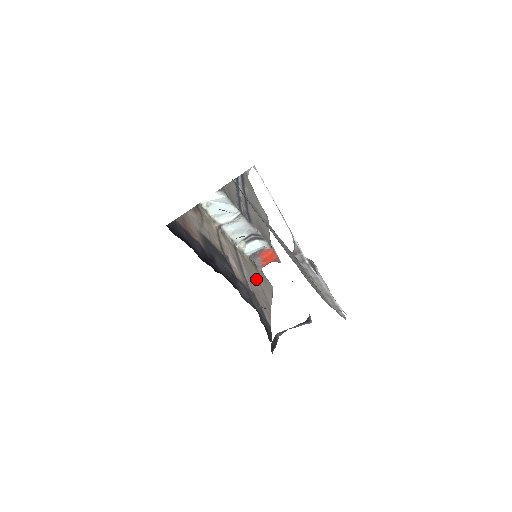
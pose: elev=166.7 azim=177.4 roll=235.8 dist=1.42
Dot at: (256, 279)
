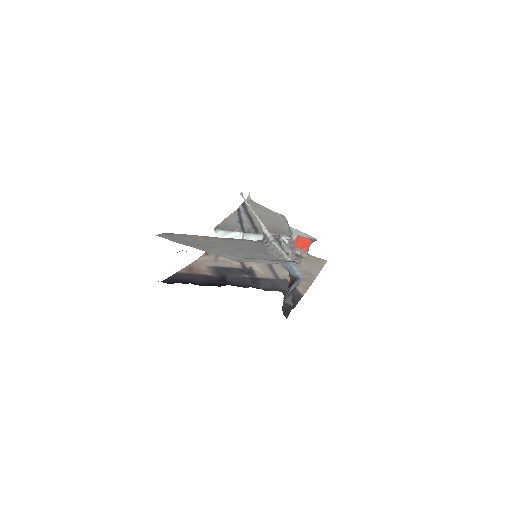
Dot at: occluded
